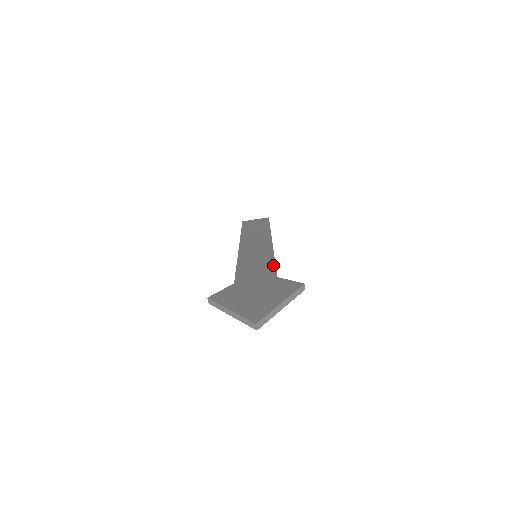
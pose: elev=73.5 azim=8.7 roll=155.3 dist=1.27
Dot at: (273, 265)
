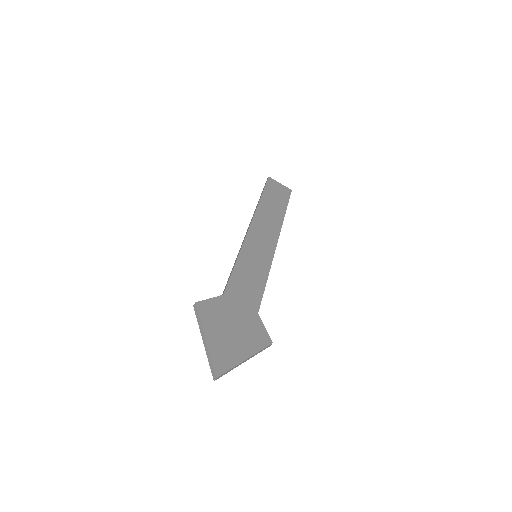
Dot at: (263, 289)
